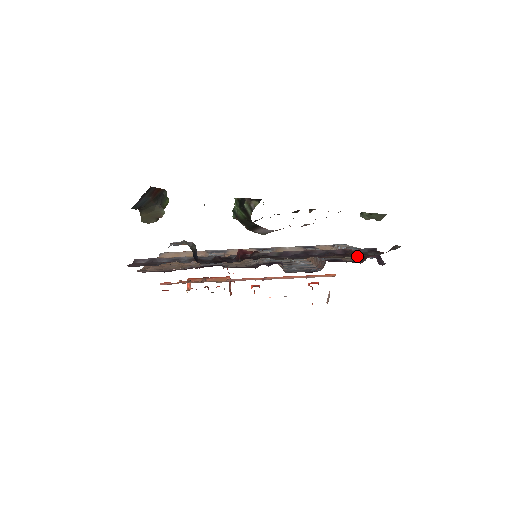
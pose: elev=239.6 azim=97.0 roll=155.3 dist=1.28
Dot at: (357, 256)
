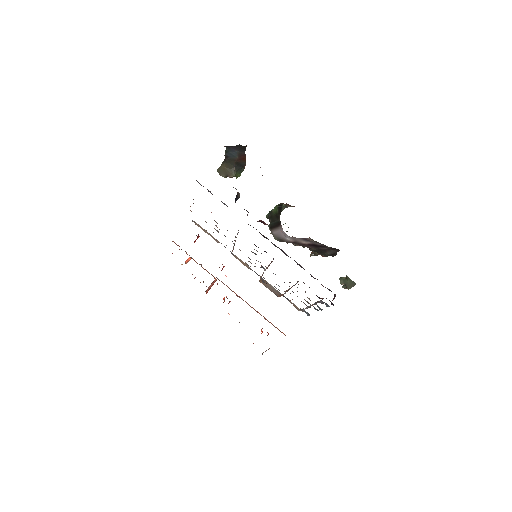
Dot at: (318, 301)
